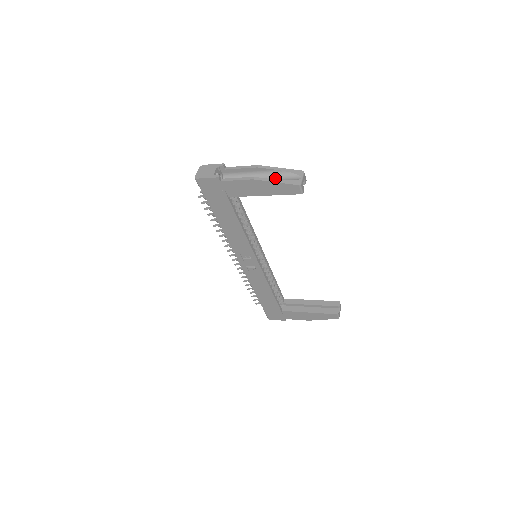
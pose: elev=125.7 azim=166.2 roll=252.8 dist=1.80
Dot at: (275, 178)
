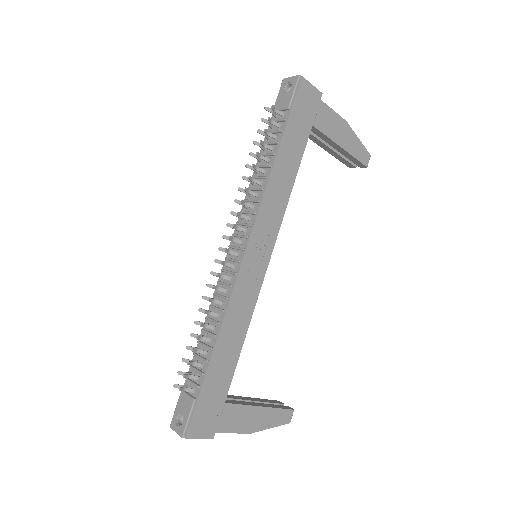
Dot at: occluded
